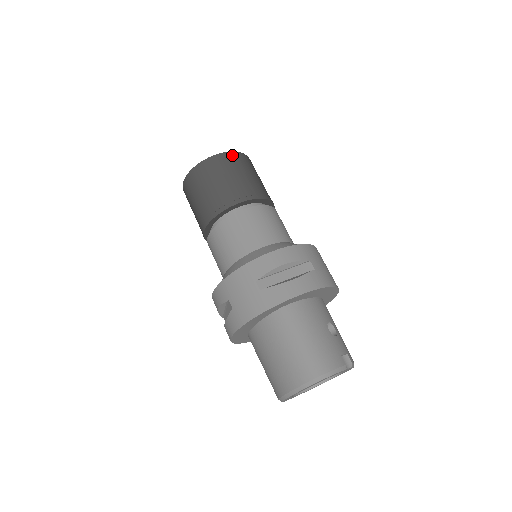
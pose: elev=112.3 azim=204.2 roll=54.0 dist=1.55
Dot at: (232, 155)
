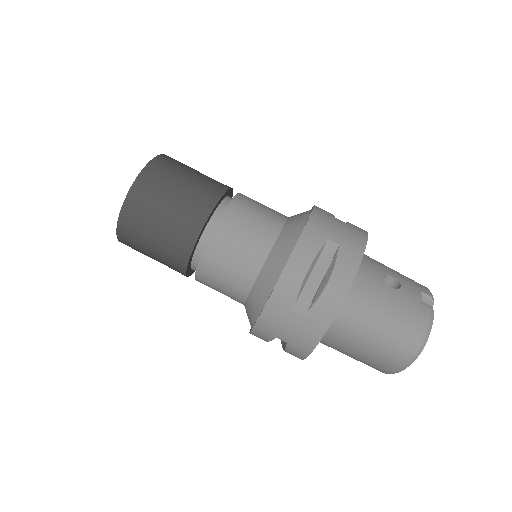
Dot at: (146, 175)
